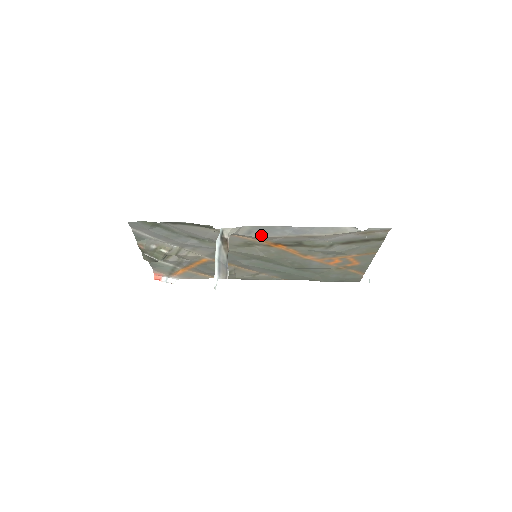
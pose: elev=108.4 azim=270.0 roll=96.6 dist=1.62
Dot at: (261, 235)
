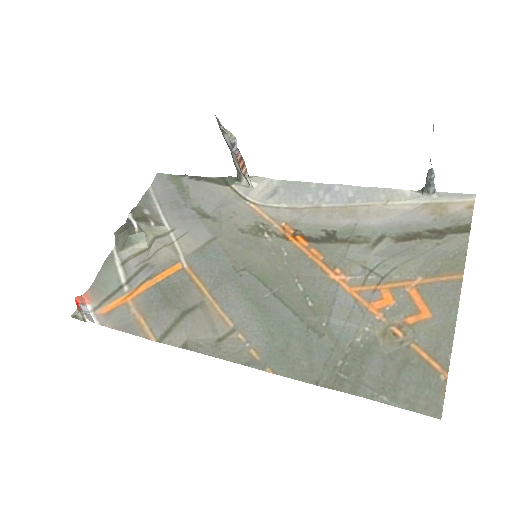
Dot at: (285, 202)
